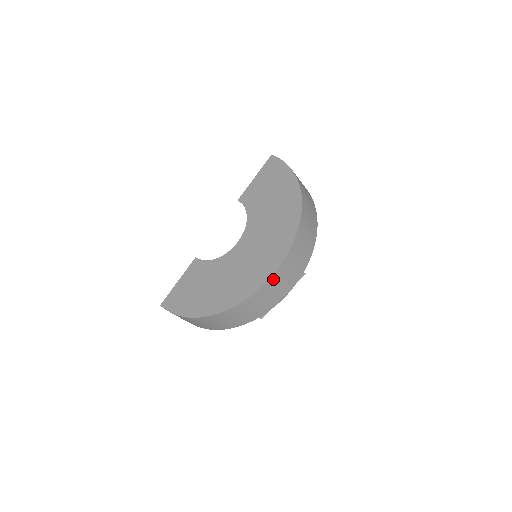
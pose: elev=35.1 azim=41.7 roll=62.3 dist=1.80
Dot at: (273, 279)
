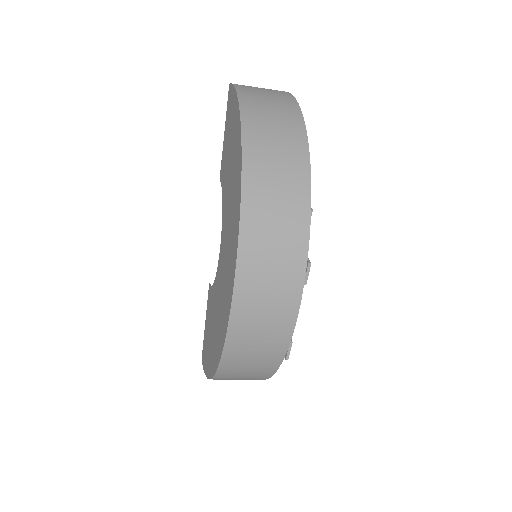
Dot at: (240, 303)
